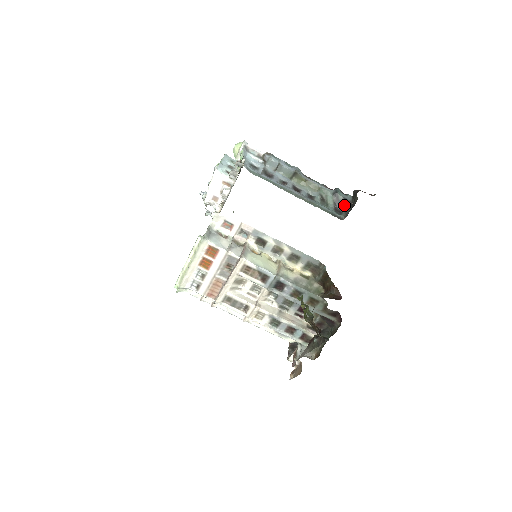
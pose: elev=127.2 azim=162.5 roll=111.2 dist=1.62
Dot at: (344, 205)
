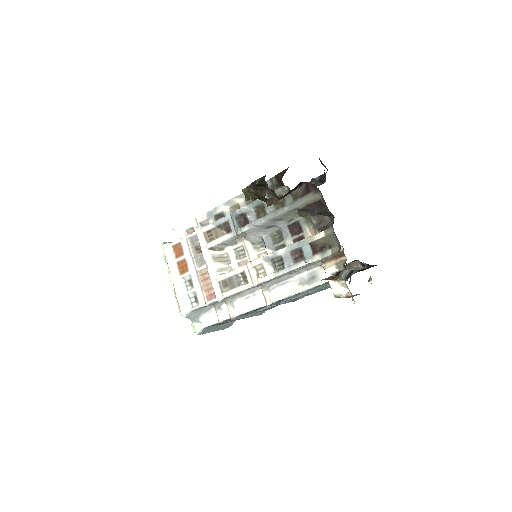
Dot at: (322, 178)
